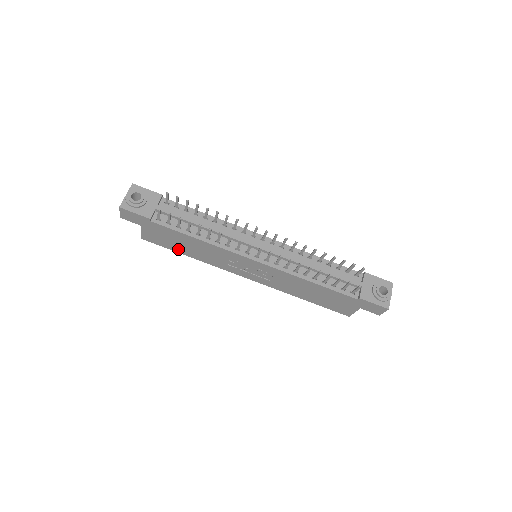
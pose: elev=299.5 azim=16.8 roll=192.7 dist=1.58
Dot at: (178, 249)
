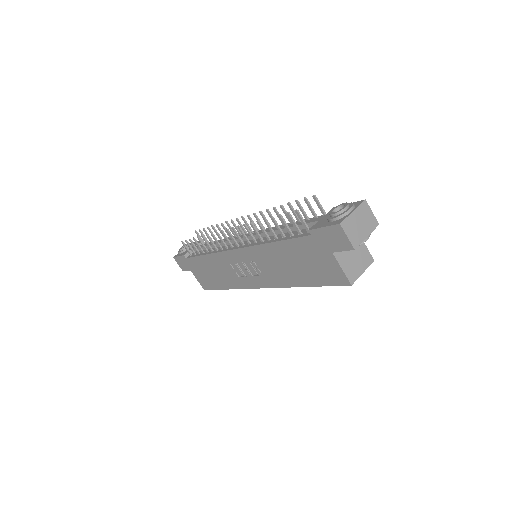
Dot at: (217, 284)
